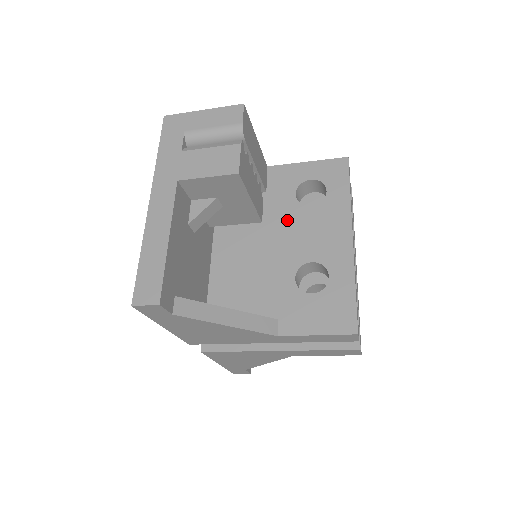
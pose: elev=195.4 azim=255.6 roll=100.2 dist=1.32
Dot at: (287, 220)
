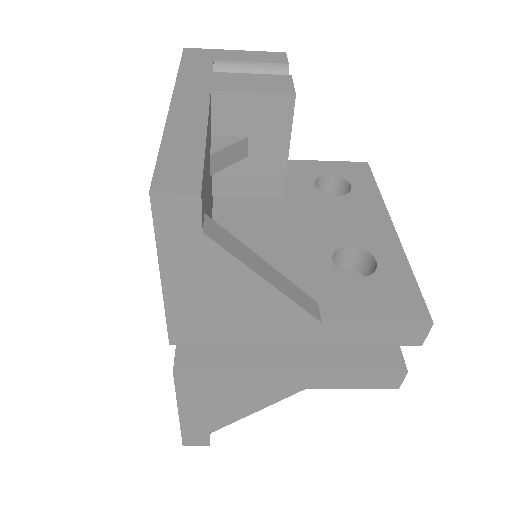
Dot at: (309, 205)
